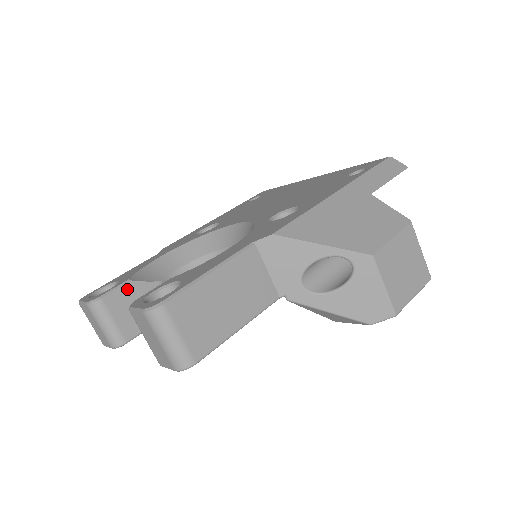
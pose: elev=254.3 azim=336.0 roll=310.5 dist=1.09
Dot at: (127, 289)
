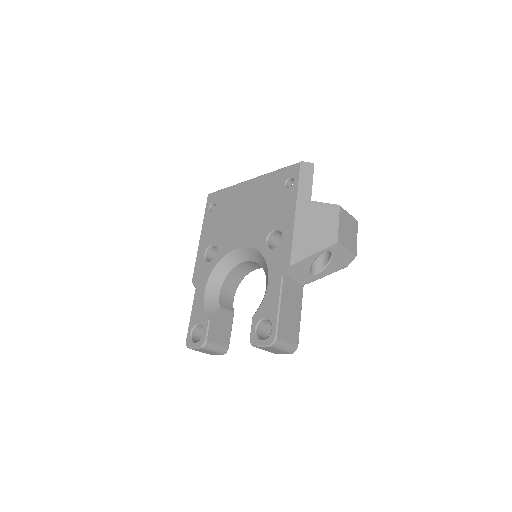
Dot at: (212, 325)
